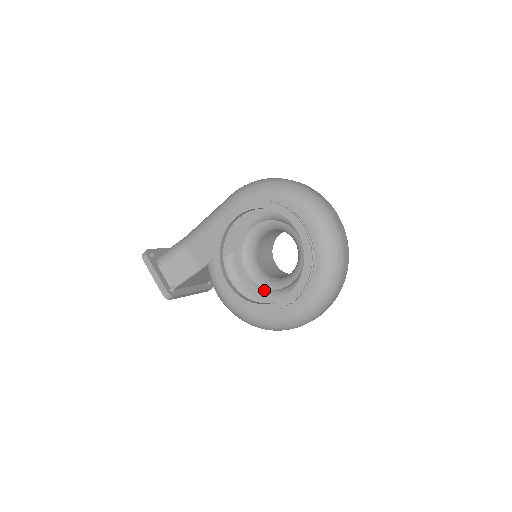
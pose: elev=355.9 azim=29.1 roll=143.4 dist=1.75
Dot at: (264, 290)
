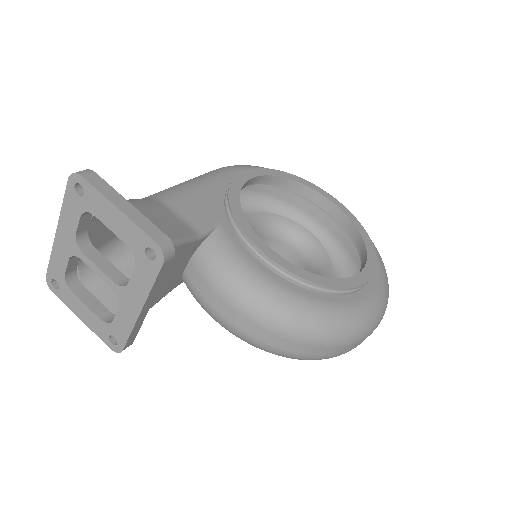
Dot at: occluded
